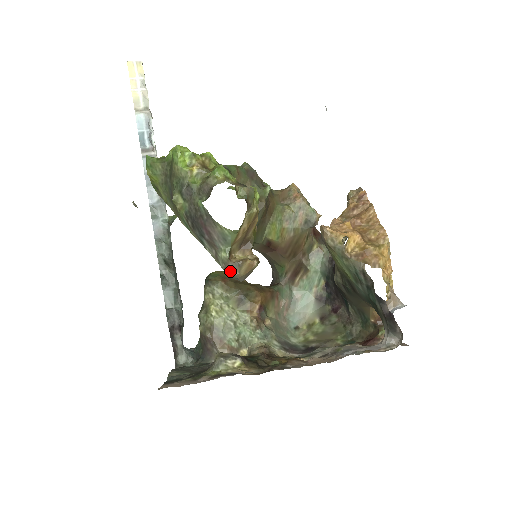
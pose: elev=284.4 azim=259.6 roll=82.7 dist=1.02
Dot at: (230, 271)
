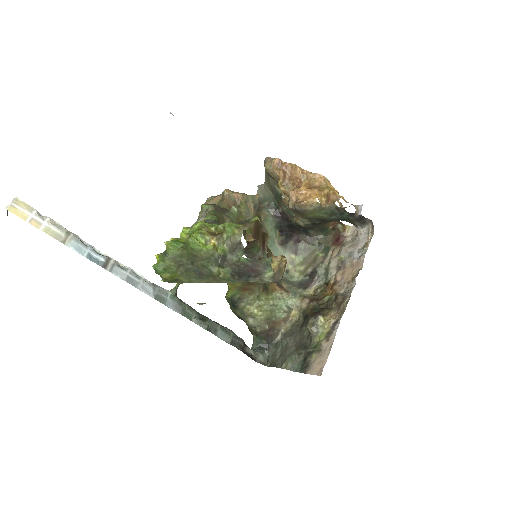
Dot at: (279, 279)
